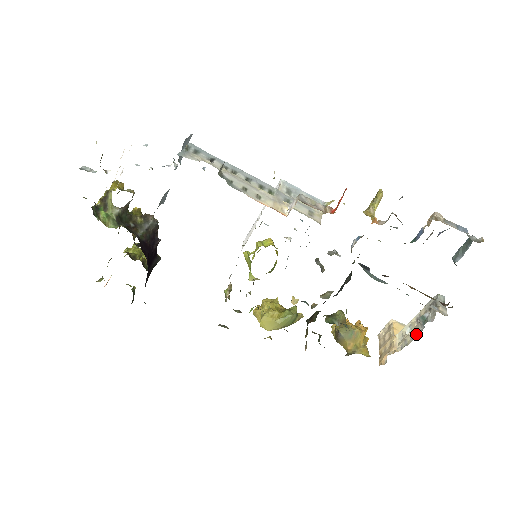
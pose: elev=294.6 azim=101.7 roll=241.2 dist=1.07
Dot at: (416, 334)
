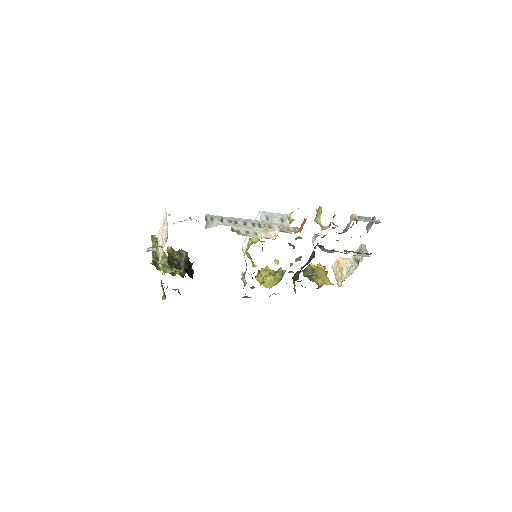
Dot at: (355, 268)
